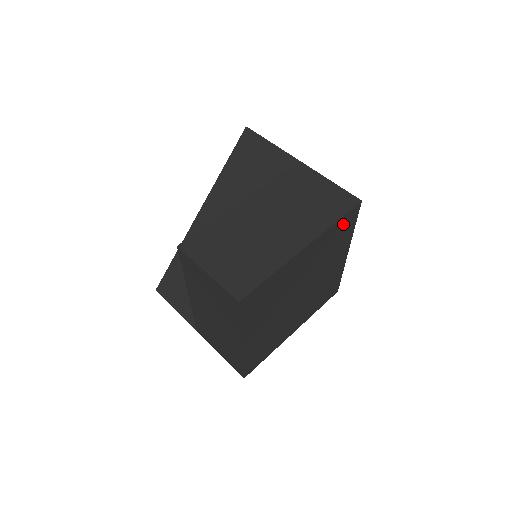
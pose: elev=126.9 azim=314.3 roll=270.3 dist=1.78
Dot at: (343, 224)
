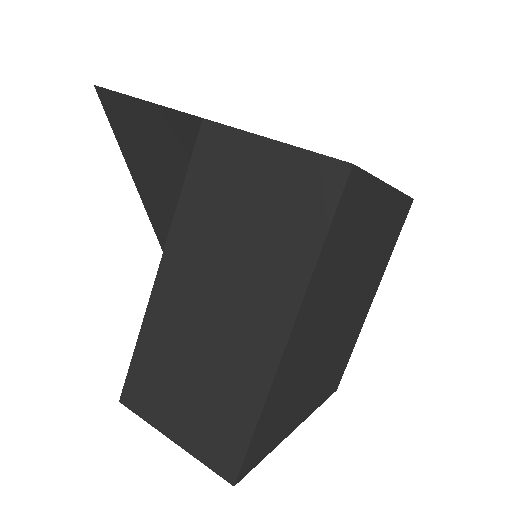
Dot at: (342, 221)
